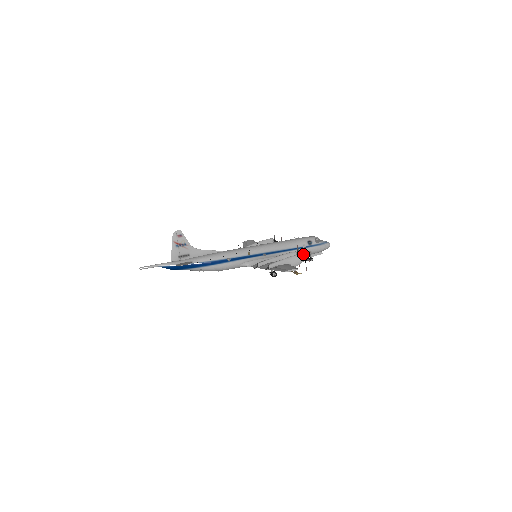
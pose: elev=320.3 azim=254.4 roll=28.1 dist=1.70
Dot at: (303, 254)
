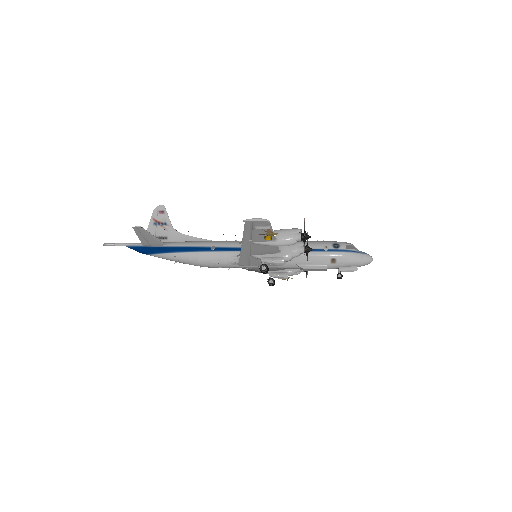
Dot at: (324, 262)
